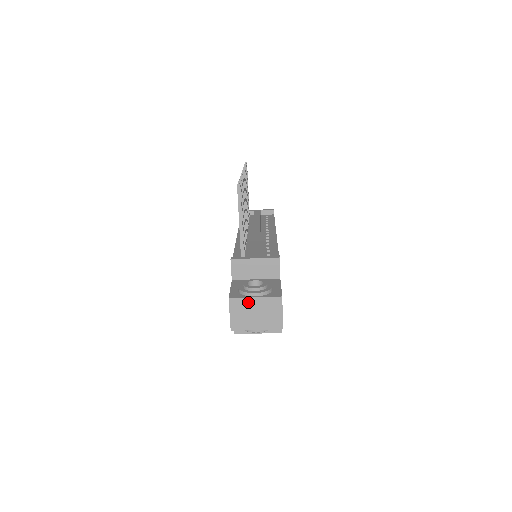
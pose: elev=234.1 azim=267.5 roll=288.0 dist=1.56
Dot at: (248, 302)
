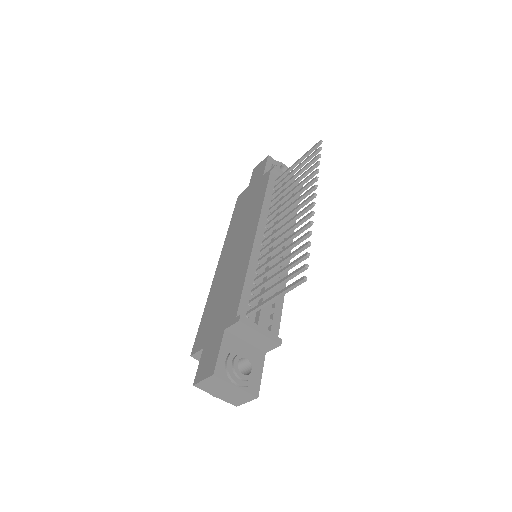
Dot at: (227, 385)
